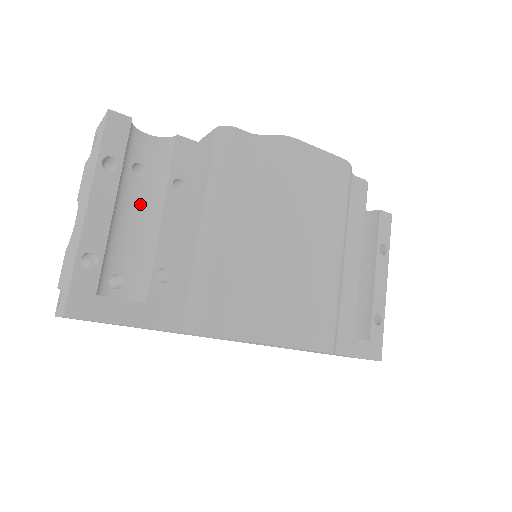
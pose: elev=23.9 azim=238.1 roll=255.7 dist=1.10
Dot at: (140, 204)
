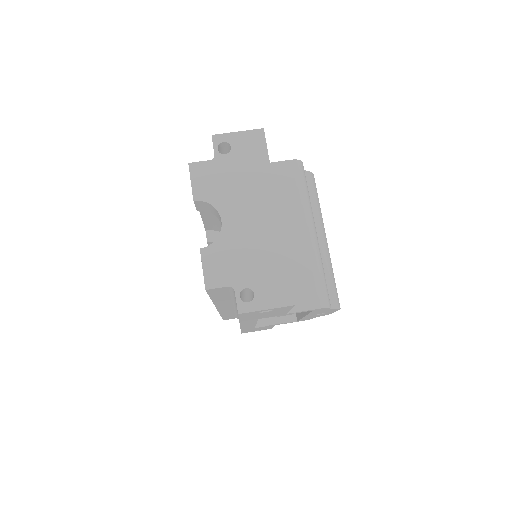
Dot at: occluded
